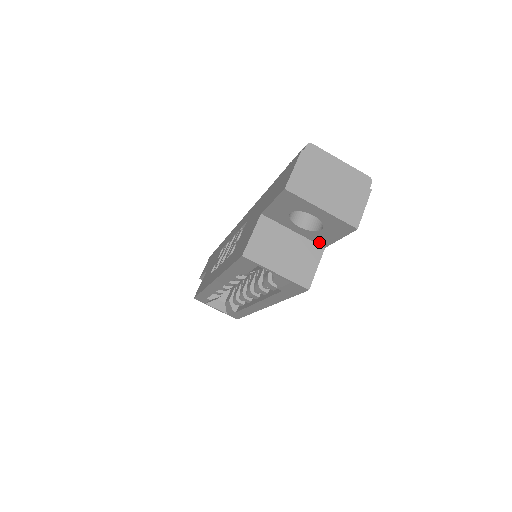
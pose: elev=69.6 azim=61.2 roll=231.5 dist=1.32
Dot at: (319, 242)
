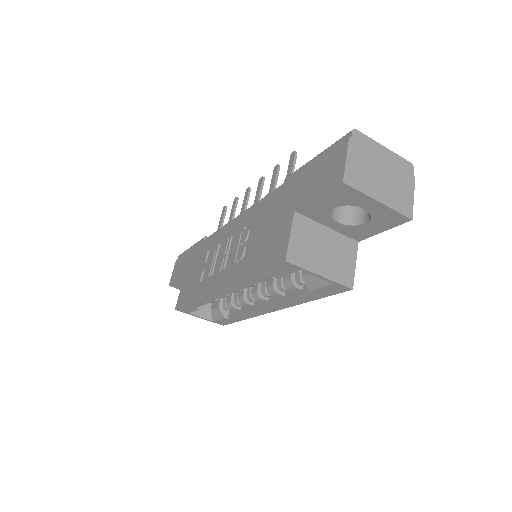
Dot at: (354, 236)
